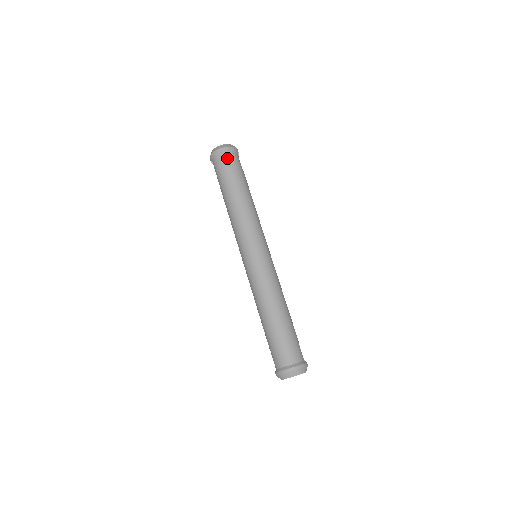
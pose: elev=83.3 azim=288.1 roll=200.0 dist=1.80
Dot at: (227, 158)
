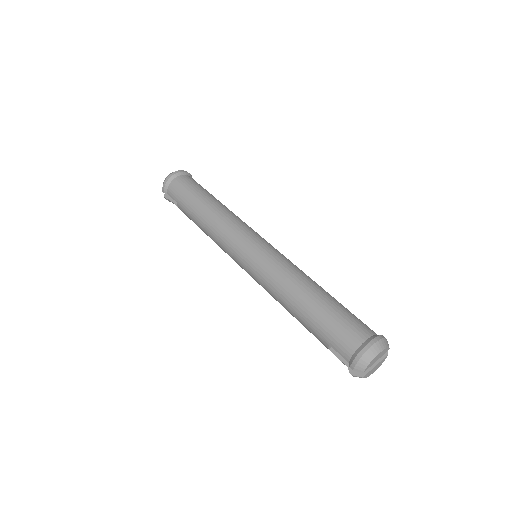
Dot at: (183, 179)
